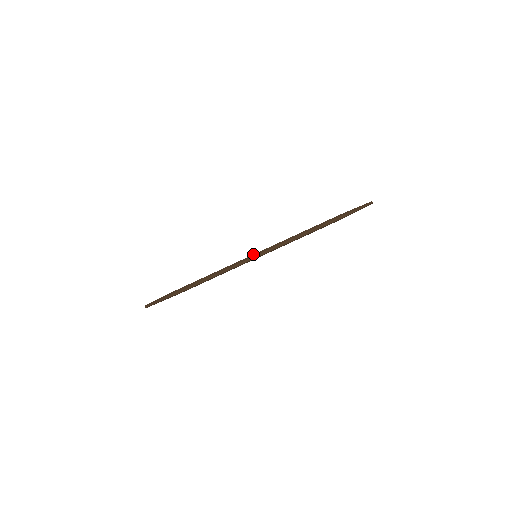
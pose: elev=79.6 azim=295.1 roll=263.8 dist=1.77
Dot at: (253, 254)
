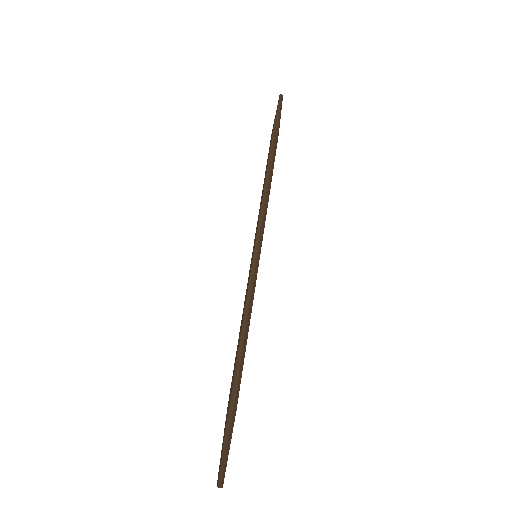
Dot at: occluded
